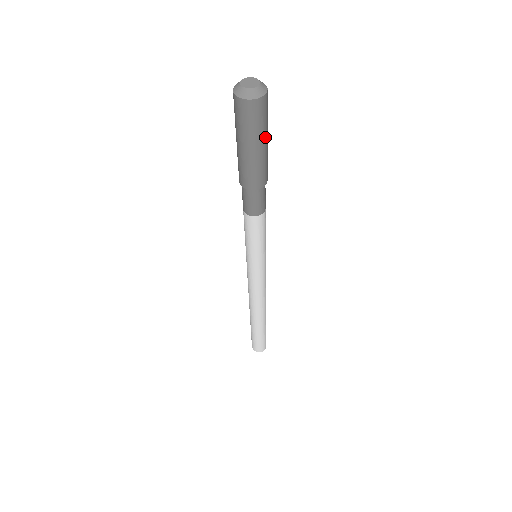
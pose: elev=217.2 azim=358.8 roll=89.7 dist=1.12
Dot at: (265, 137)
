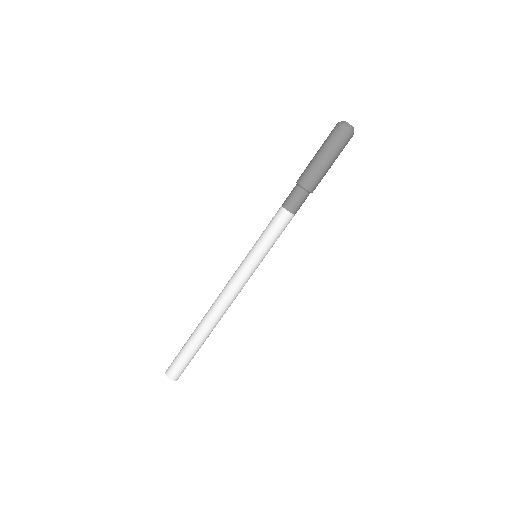
Dot at: occluded
